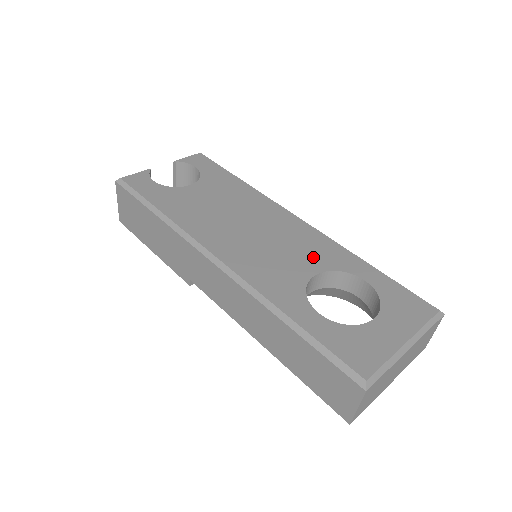
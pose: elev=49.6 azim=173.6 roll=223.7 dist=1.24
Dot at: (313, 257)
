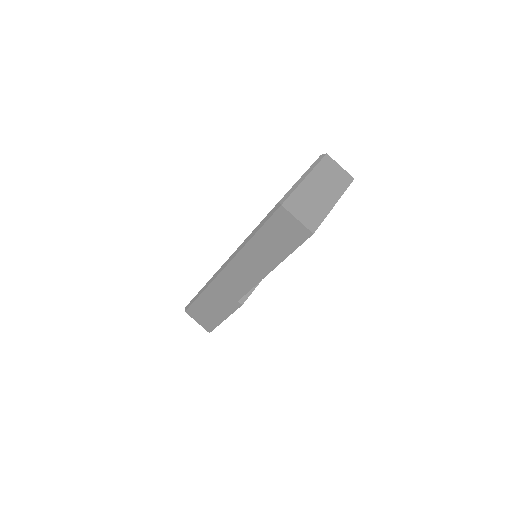
Dot at: occluded
